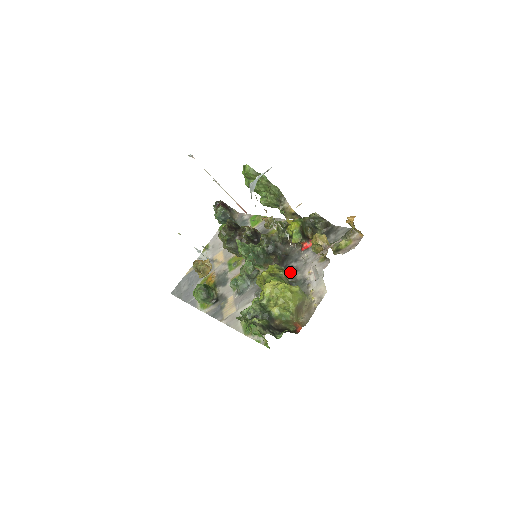
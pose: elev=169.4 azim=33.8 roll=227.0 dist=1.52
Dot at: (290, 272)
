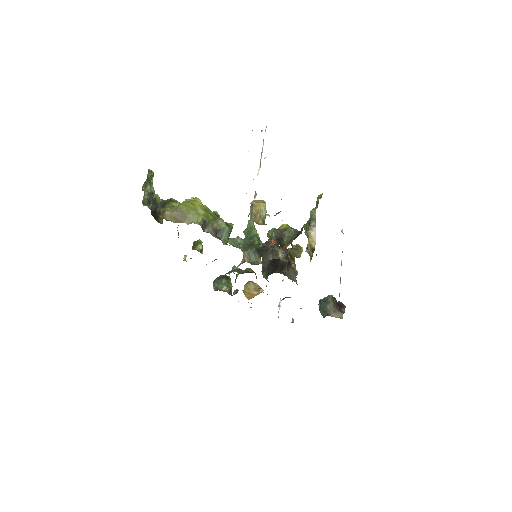
Dot at: occluded
